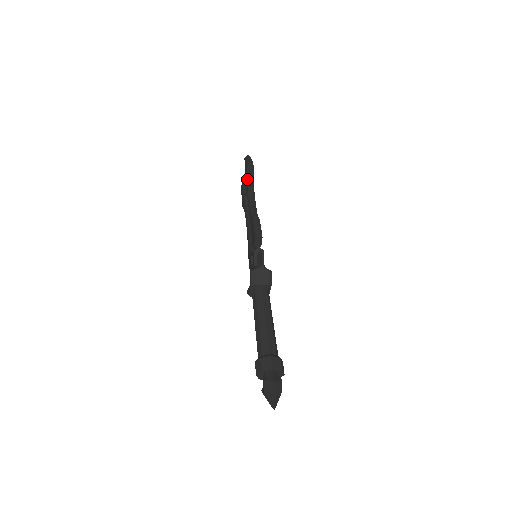
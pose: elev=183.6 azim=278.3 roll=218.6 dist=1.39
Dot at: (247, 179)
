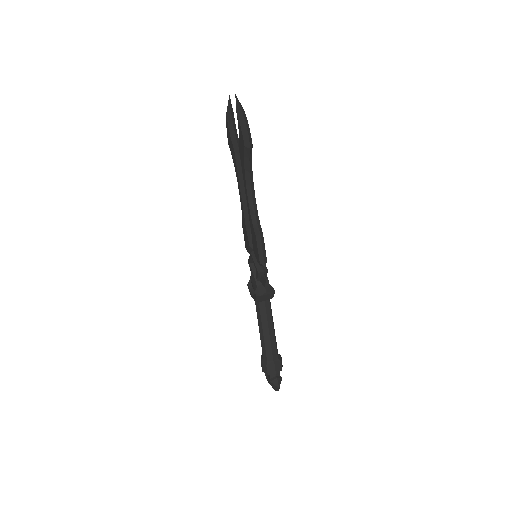
Dot at: (244, 162)
